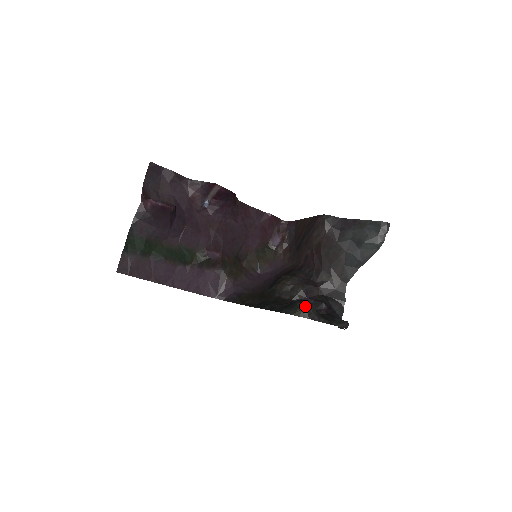
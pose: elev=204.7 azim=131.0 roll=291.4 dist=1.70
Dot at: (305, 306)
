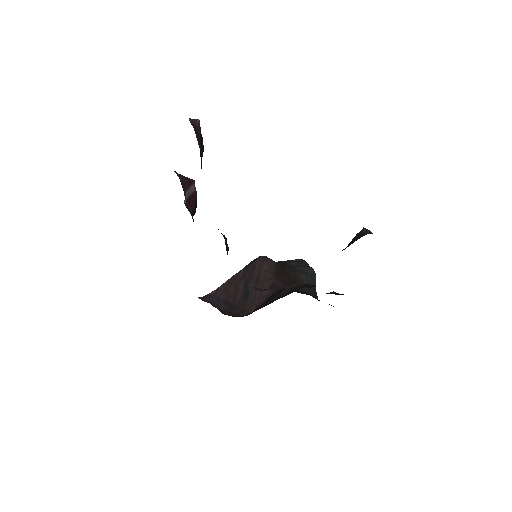
Dot at: (368, 230)
